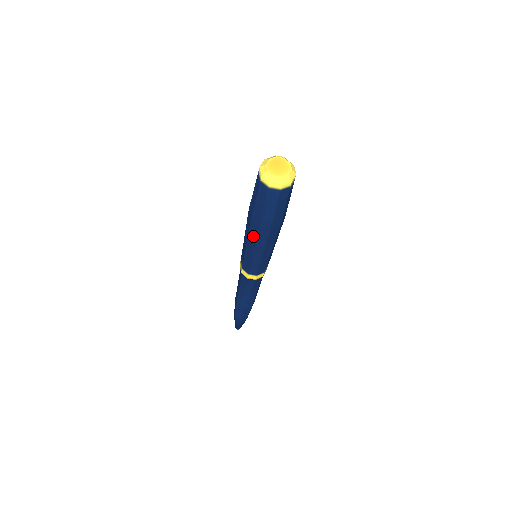
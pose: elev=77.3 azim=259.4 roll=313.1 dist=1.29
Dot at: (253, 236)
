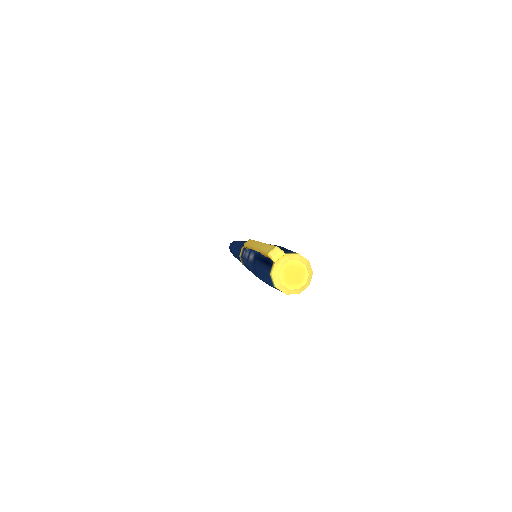
Dot at: occluded
